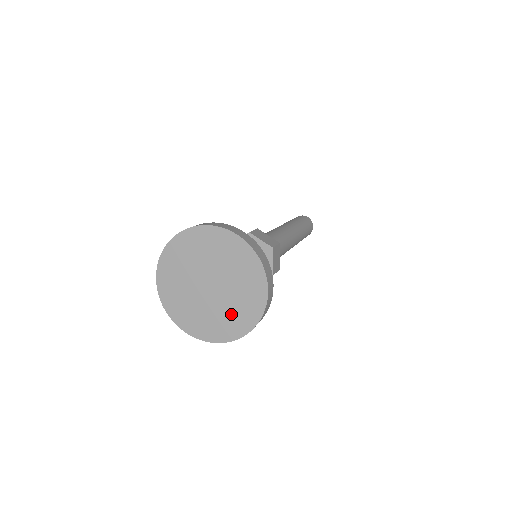
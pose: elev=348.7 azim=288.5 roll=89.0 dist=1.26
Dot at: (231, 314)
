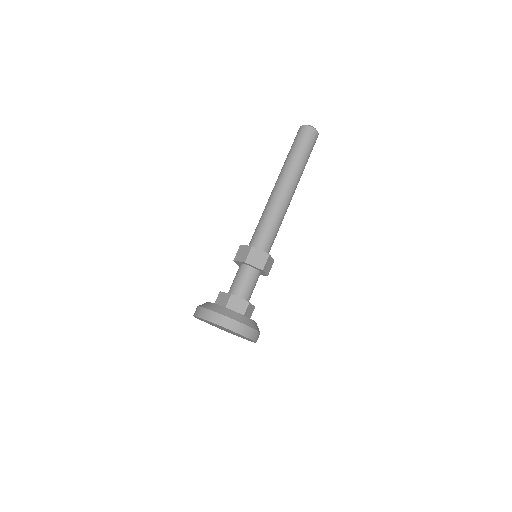
Dot at: occluded
